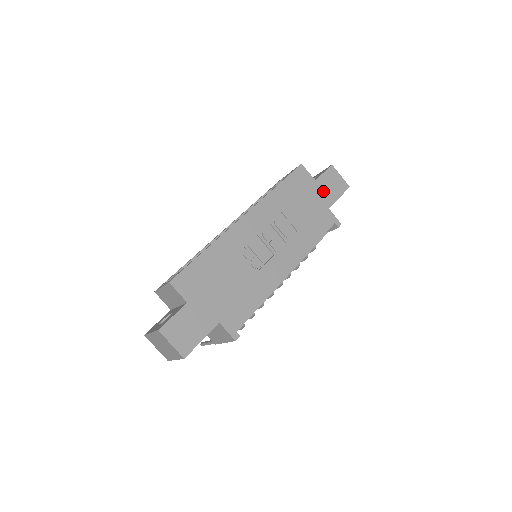
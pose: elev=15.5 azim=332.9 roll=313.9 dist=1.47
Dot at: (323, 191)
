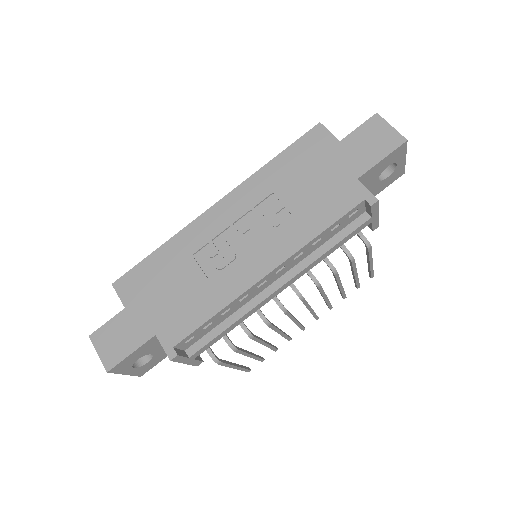
Dot at: (351, 154)
